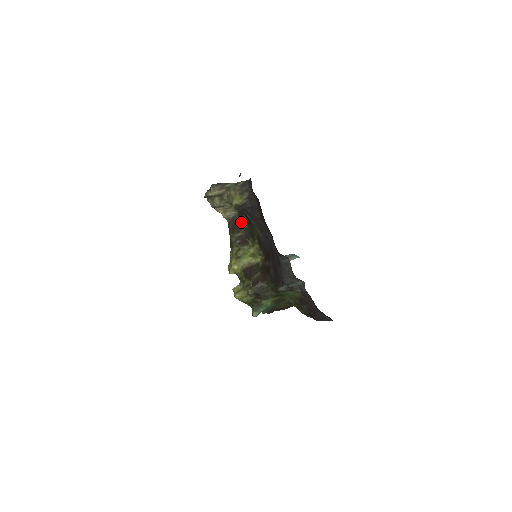
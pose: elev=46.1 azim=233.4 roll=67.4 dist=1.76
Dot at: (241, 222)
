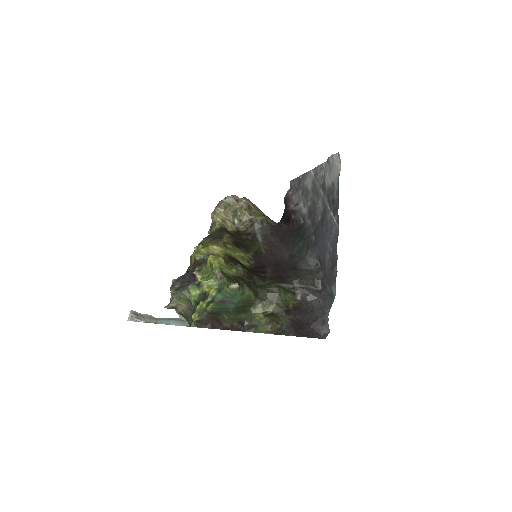
Dot at: (237, 236)
